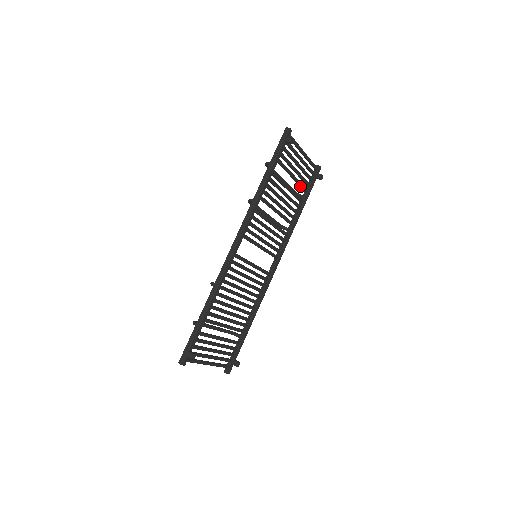
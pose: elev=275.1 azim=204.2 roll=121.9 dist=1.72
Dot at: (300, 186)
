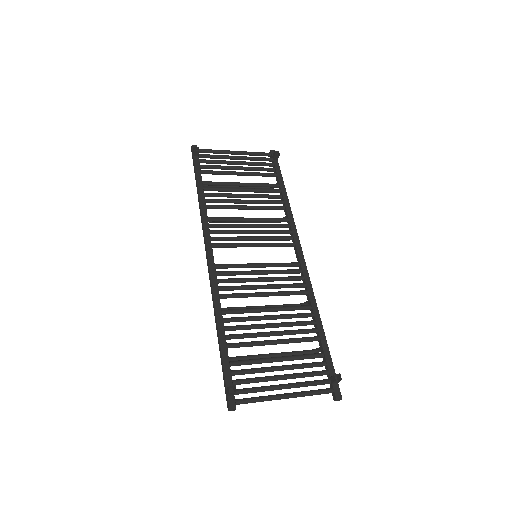
Dot at: occluded
